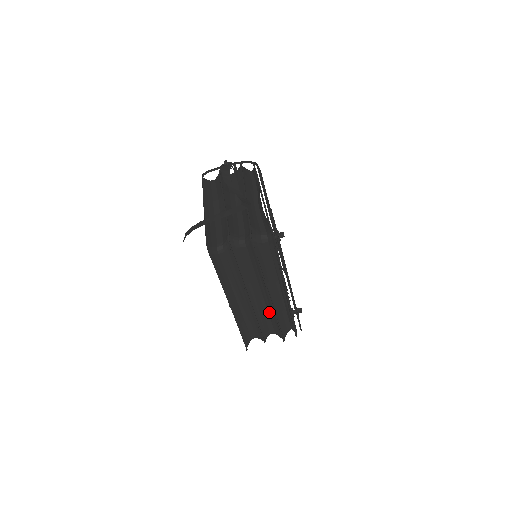
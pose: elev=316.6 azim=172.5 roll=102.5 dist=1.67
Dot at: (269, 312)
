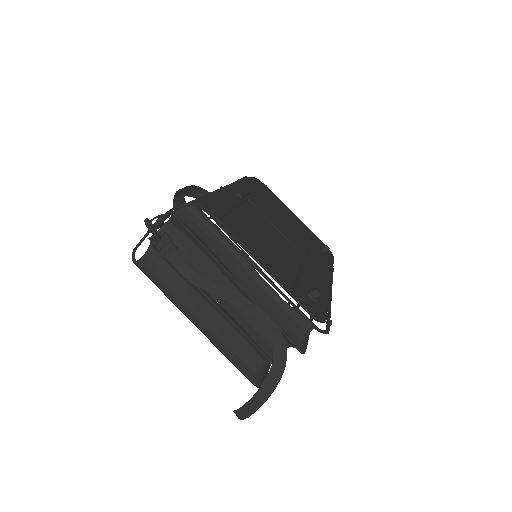
Dot at: occluded
